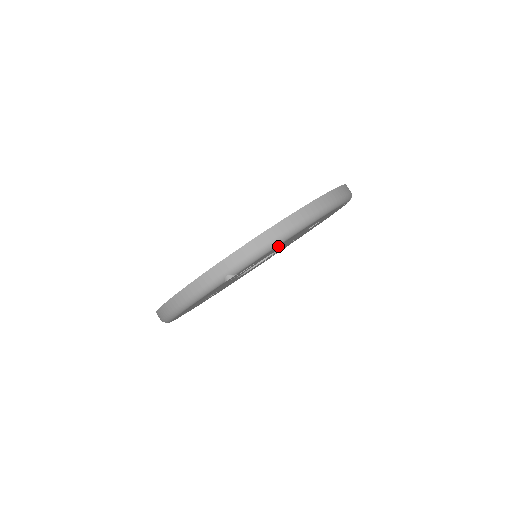
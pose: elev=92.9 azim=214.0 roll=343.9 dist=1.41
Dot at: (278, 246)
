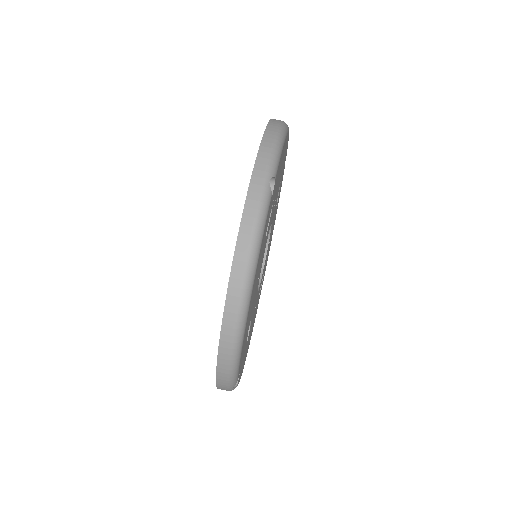
Dot at: occluded
